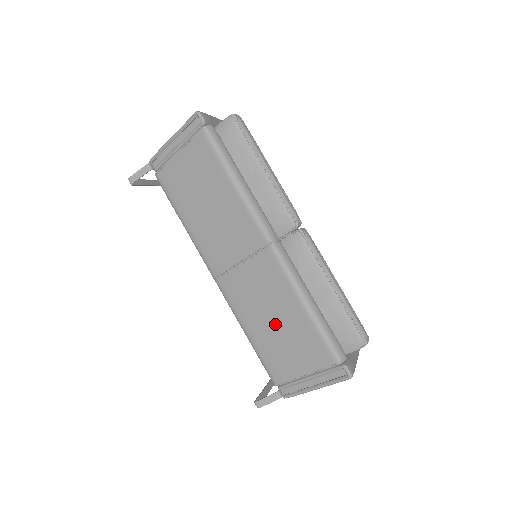
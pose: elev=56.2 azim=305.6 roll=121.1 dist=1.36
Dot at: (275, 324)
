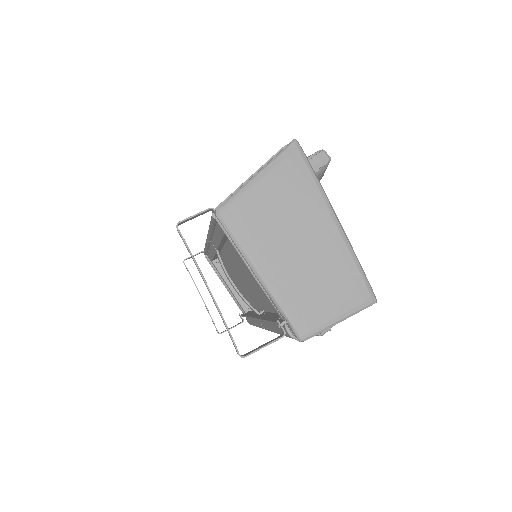
Dot at: occluded
